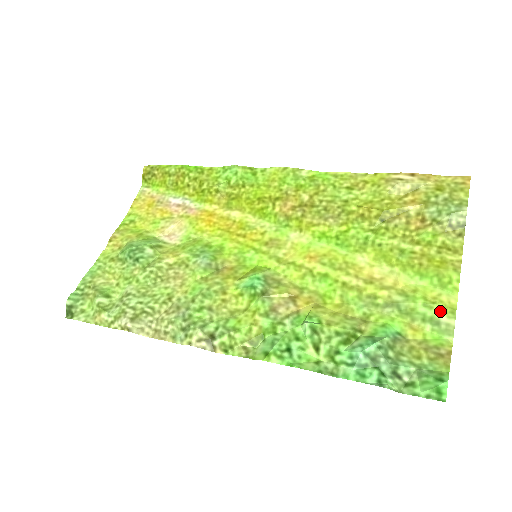
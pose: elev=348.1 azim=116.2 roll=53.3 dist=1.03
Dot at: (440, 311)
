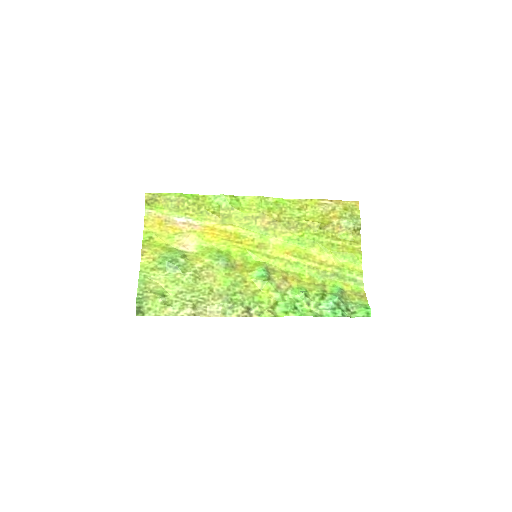
Dot at: (356, 275)
